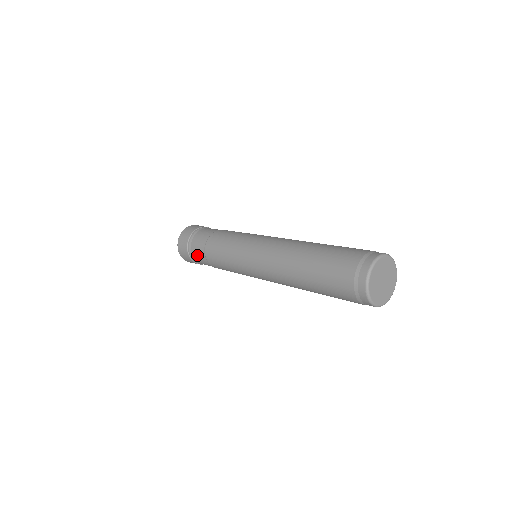
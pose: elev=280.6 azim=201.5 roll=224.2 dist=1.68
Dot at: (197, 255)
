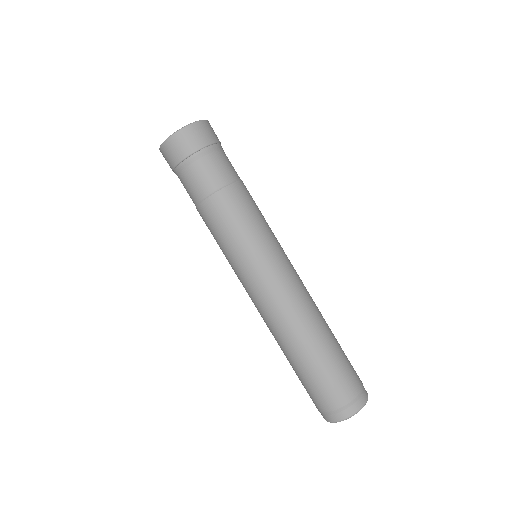
Dot at: (187, 185)
